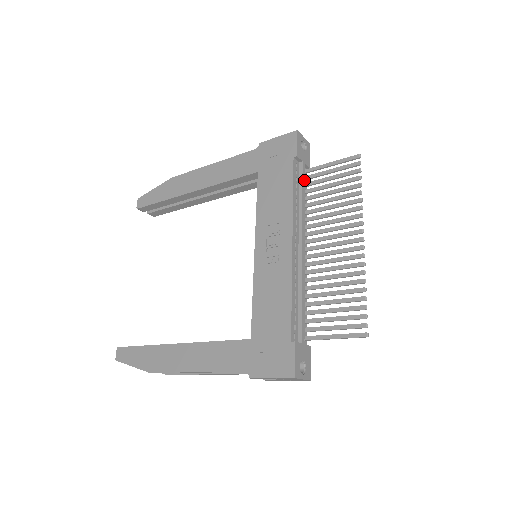
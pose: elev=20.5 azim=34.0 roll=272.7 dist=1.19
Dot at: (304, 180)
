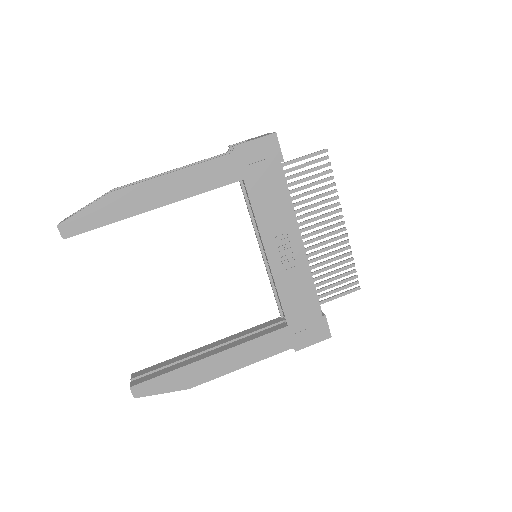
Dot at: occluded
